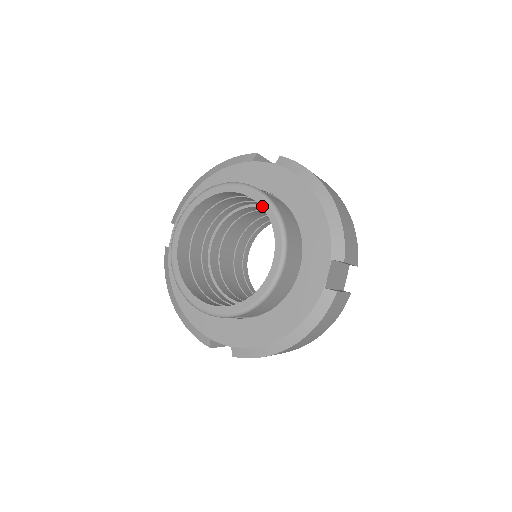
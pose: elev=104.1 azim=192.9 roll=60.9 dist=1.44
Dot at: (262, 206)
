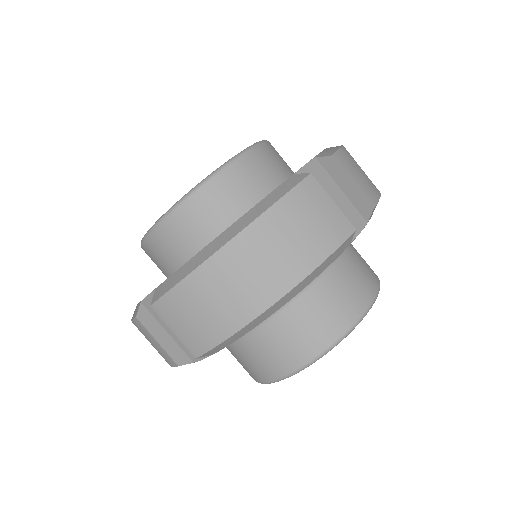
Dot at: occluded
